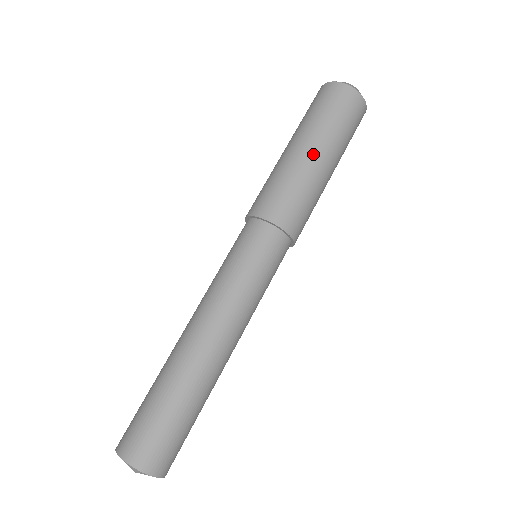
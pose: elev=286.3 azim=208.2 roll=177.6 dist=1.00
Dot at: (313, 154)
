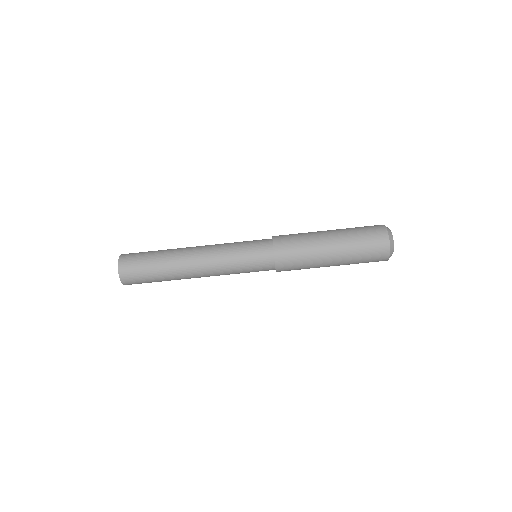
Dot at: (330, 255)
